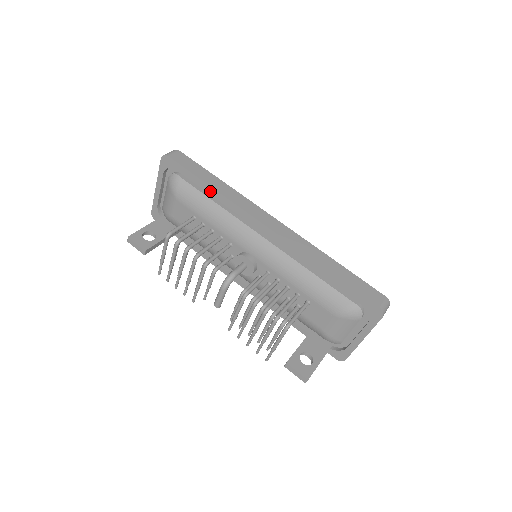
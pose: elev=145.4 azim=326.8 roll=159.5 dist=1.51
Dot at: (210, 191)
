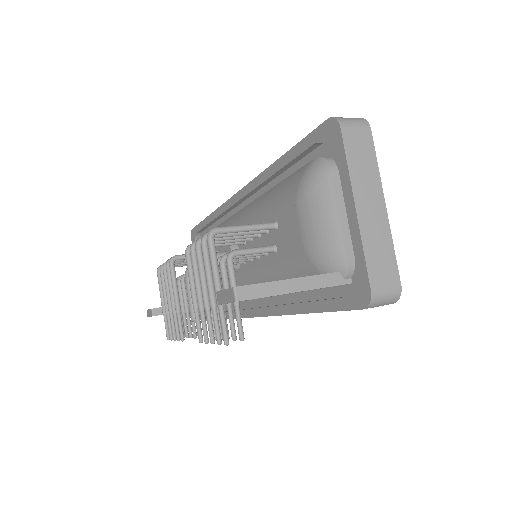
Dot at: (210, 221)
